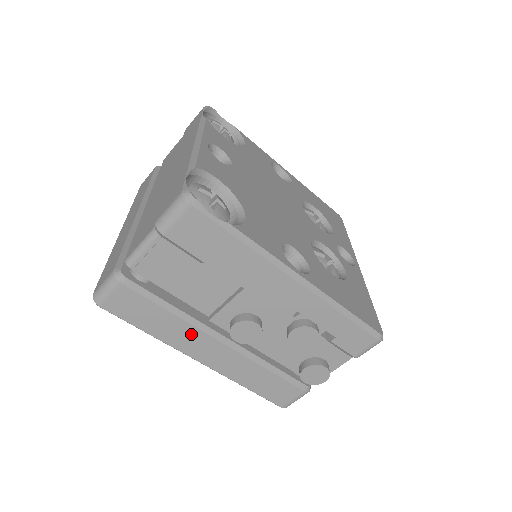
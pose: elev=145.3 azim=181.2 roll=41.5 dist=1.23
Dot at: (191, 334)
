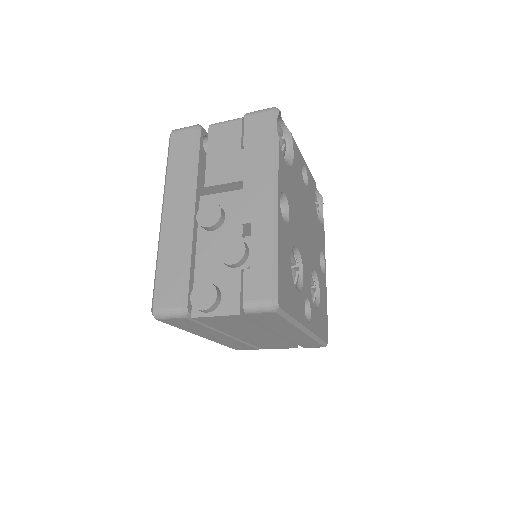
Dot at: (184, 188)
